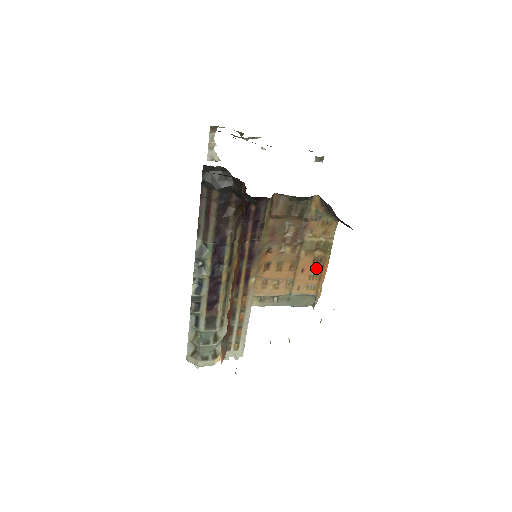
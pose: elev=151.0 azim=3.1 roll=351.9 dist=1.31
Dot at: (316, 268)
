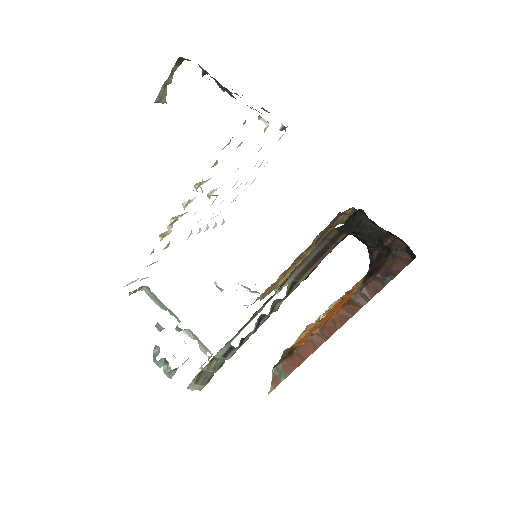
Dot at: occluded
